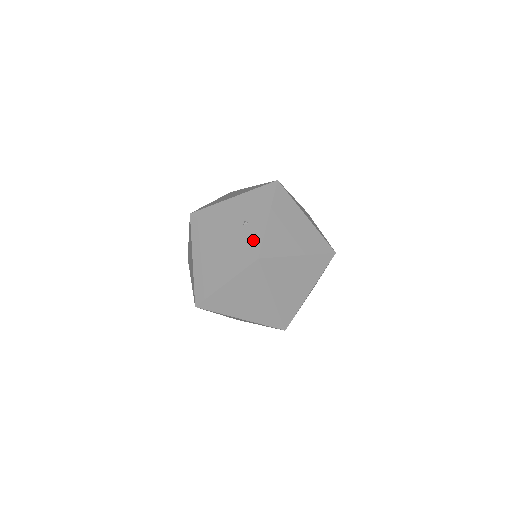
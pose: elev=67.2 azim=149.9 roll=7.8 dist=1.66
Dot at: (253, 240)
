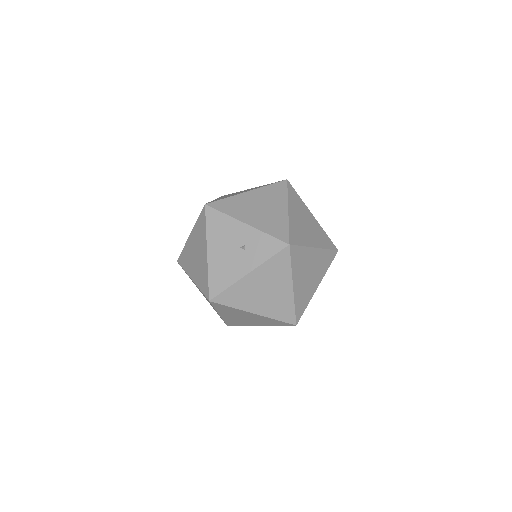
Dot at: (267, 245)
